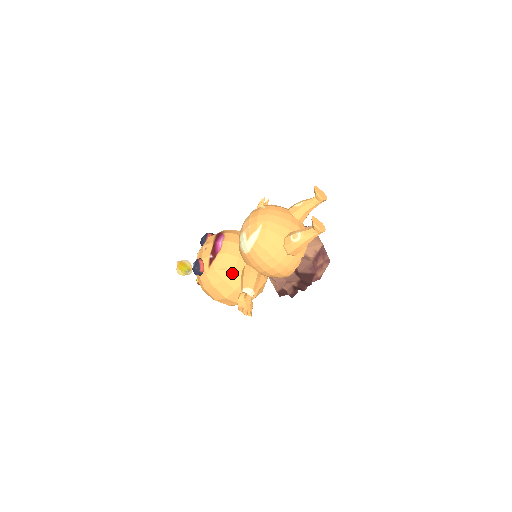
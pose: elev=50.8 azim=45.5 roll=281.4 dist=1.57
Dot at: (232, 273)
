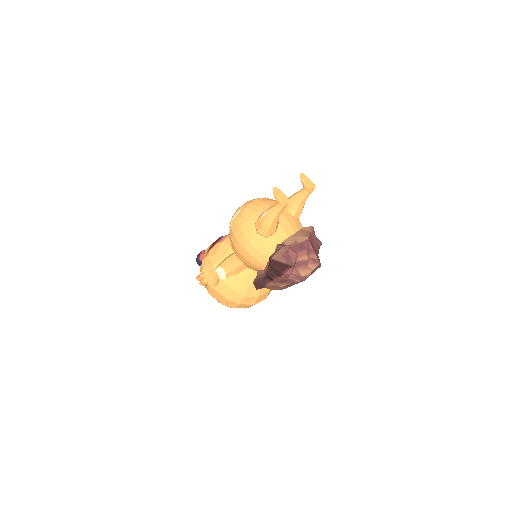
Dot at: (220, 260)
